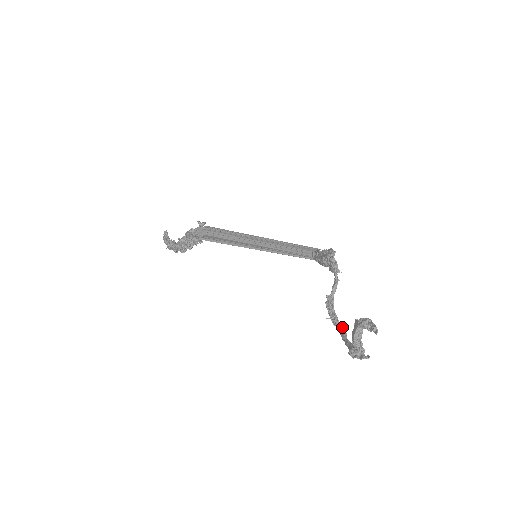
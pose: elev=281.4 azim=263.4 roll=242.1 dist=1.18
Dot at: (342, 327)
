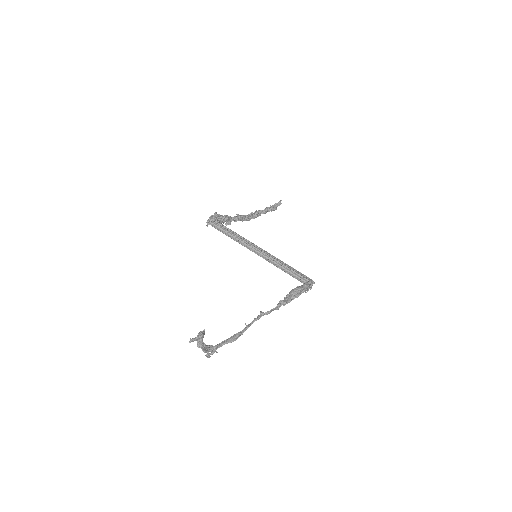
Dot at: (240, 335)
